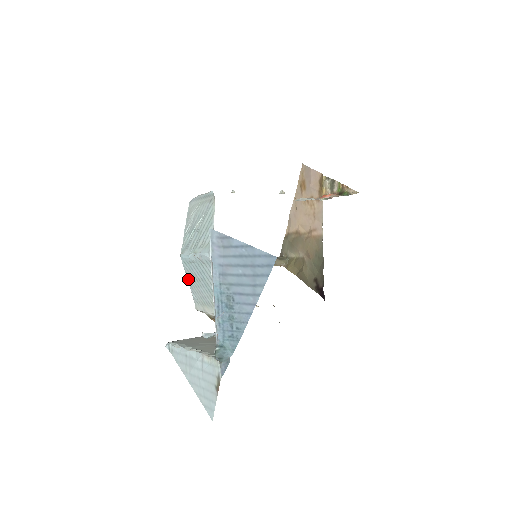
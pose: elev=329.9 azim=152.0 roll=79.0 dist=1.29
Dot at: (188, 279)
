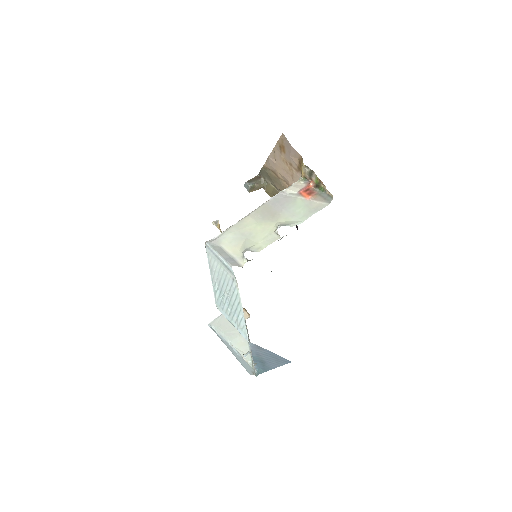
Dot at: occluded
